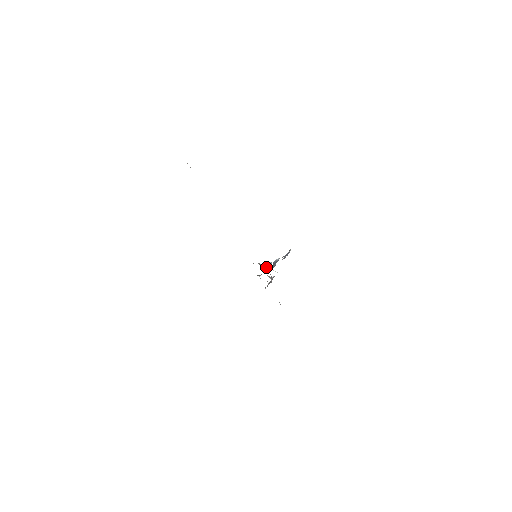
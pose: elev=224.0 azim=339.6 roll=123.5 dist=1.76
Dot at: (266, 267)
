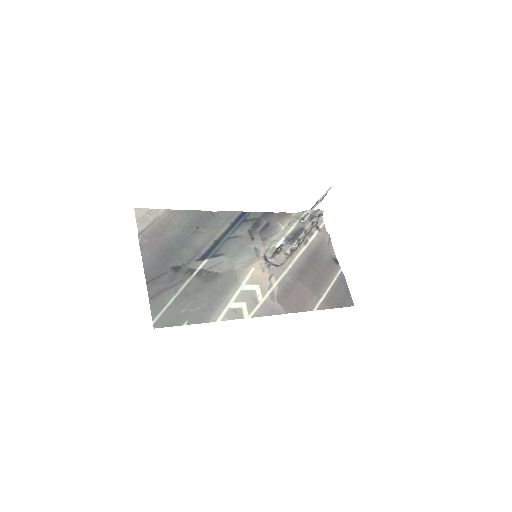
Dot at: (276, 254)
